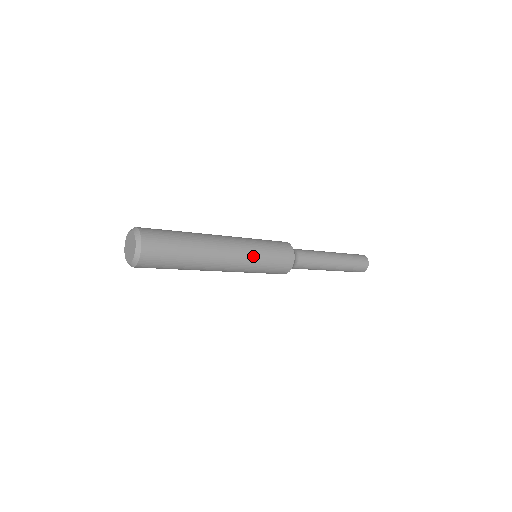
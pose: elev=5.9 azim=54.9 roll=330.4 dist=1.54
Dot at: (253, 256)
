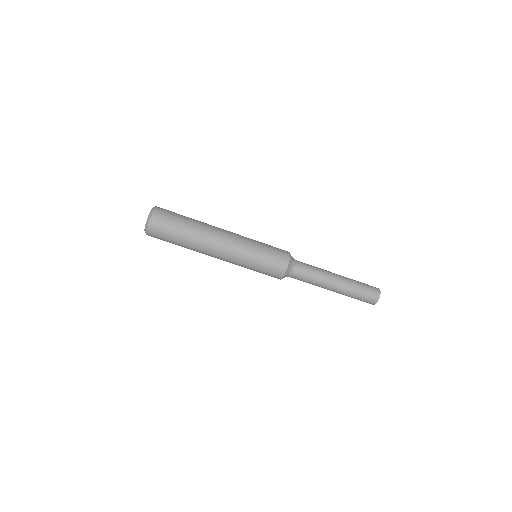
Dot at: occluded
